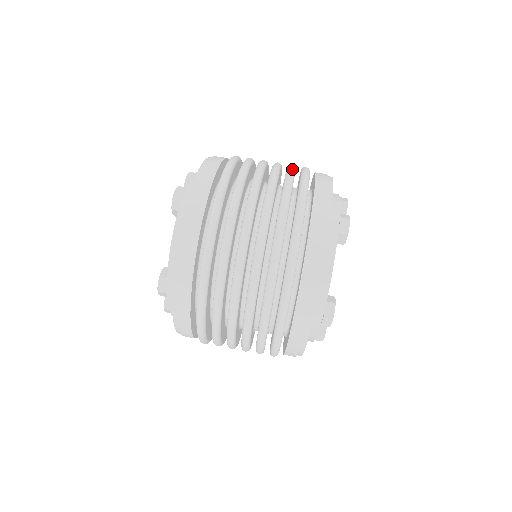
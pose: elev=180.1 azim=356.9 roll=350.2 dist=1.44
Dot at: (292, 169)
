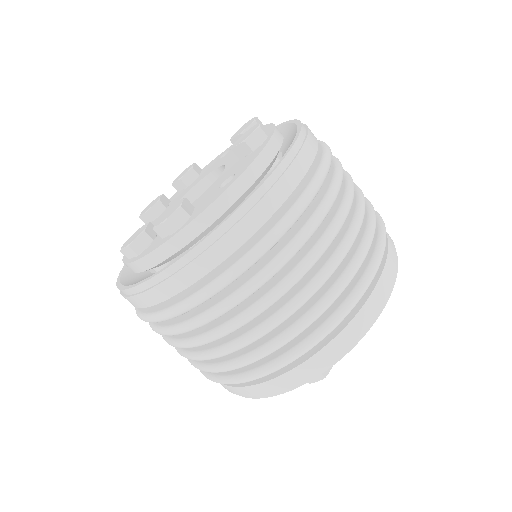
Dot at: occluded
